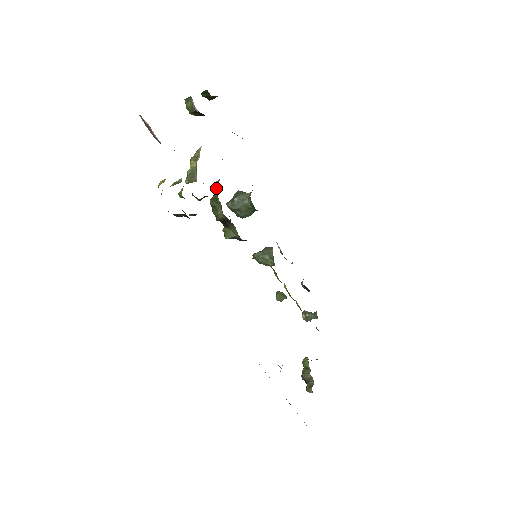
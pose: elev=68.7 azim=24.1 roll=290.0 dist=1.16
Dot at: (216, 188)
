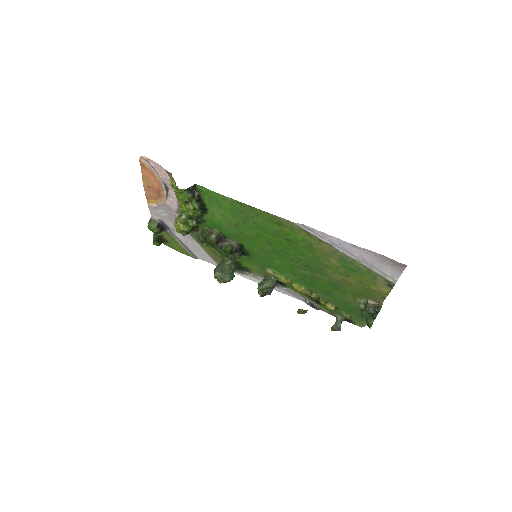
Dot at: (200, 234)
